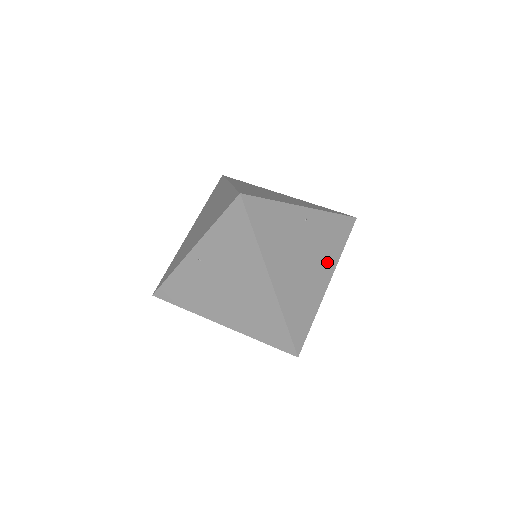
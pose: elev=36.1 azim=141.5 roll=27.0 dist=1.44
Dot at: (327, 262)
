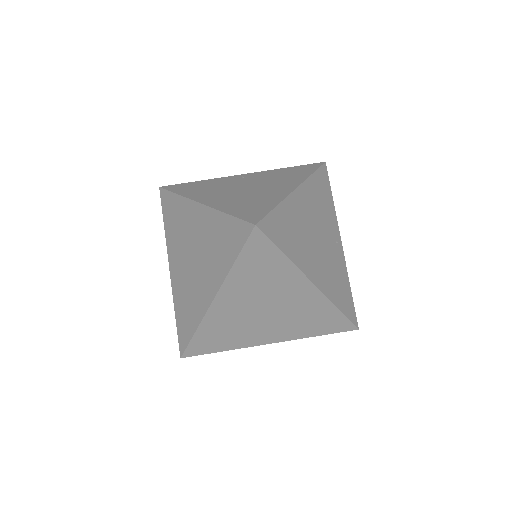
Dot at: (325, 279)
